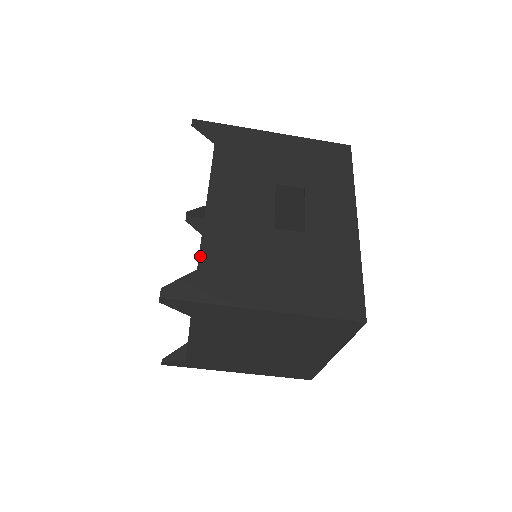
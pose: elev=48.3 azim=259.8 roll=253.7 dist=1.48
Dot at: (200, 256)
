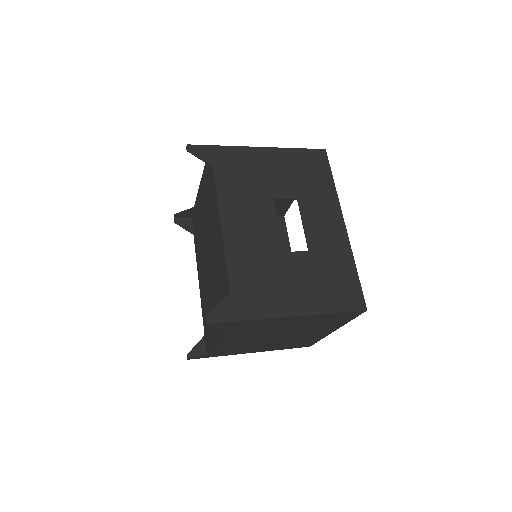
Dot at: (229, 280)
